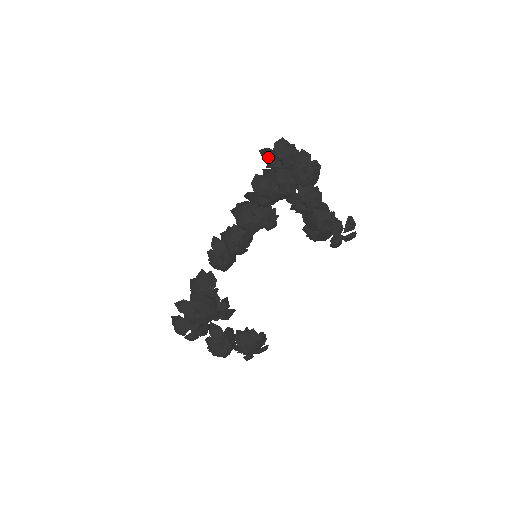
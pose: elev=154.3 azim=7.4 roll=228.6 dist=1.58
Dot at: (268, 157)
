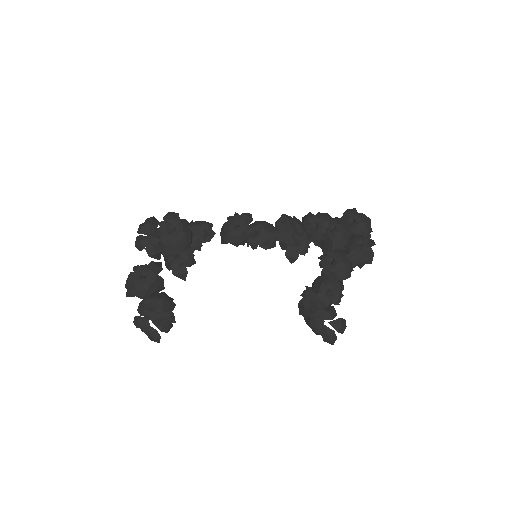
Dot at: (350, 211)
